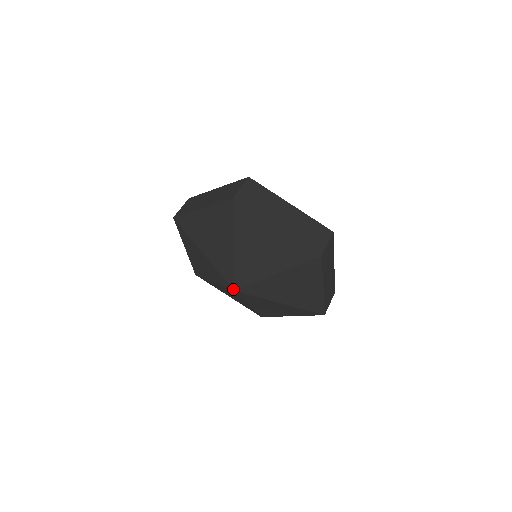
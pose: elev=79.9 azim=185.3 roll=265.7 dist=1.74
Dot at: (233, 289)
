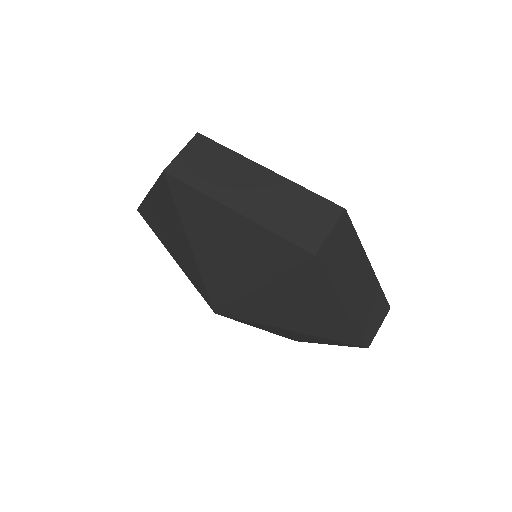
Dot at: (214, 311)
